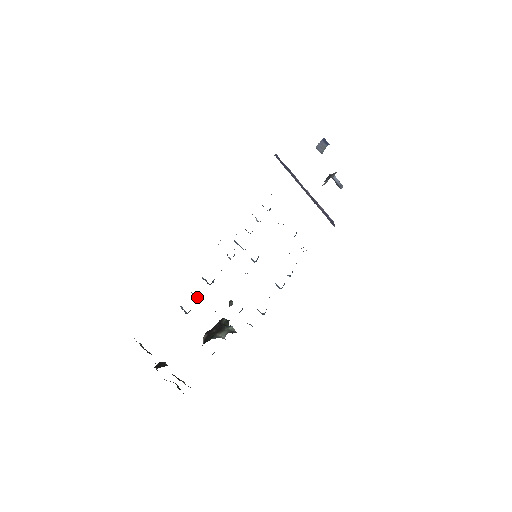
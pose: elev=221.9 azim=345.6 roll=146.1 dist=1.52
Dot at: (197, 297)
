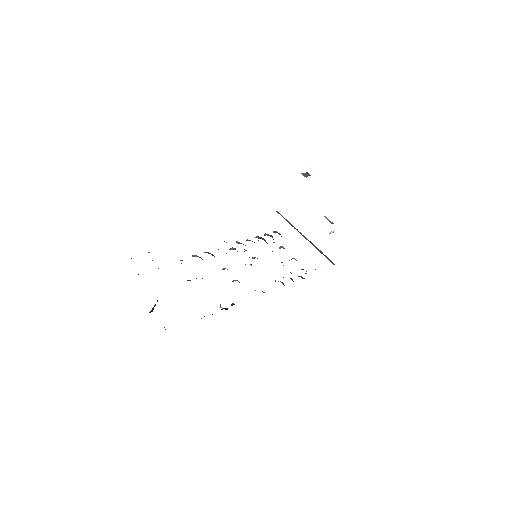
Dot at: occluded
